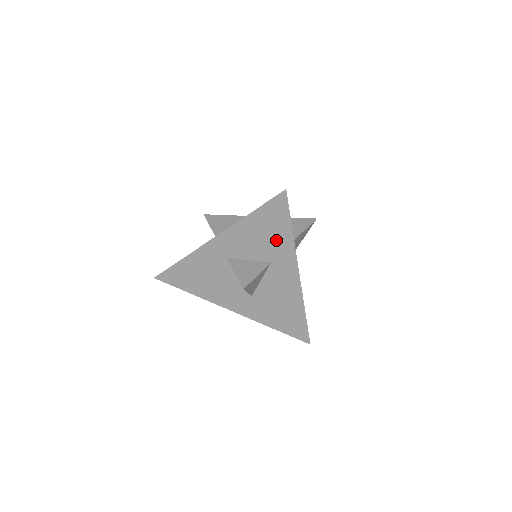
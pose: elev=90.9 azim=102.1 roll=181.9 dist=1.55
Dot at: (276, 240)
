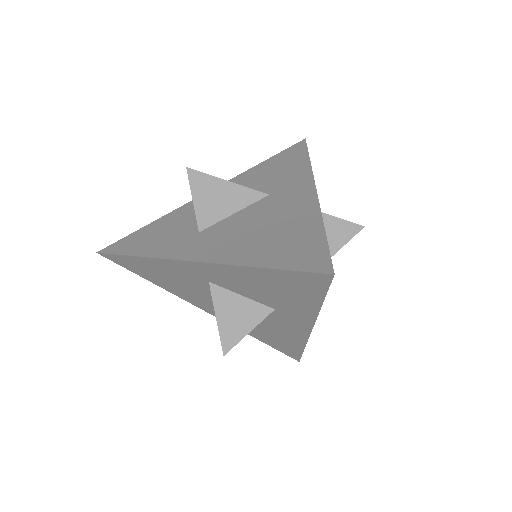
Dot at: (291, 300)
